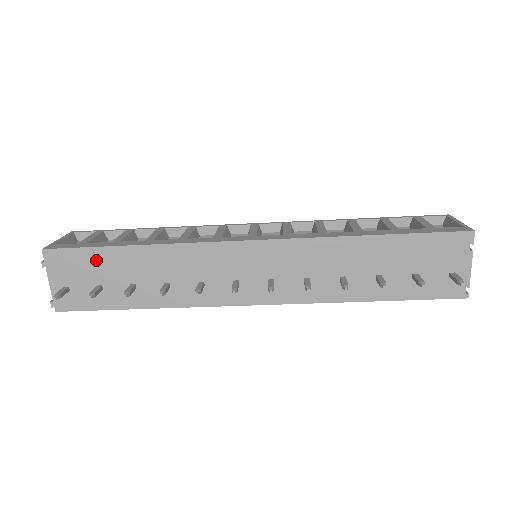
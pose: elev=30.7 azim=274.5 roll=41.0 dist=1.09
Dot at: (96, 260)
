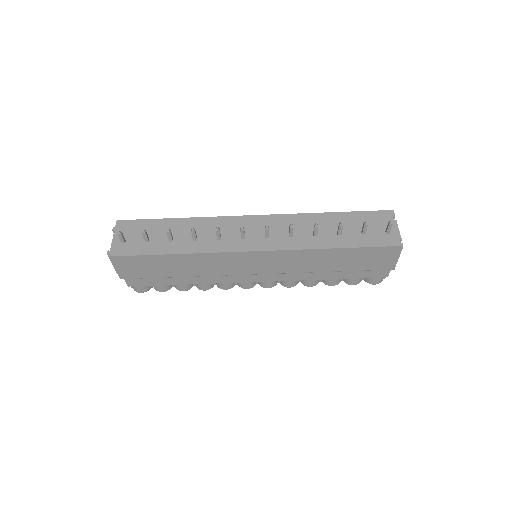
Dot at: (151, 226)
